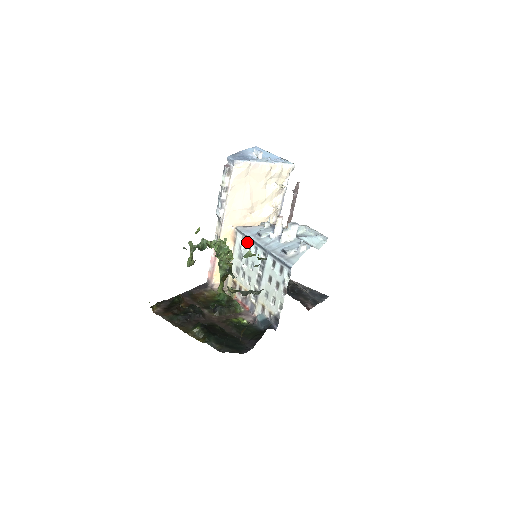
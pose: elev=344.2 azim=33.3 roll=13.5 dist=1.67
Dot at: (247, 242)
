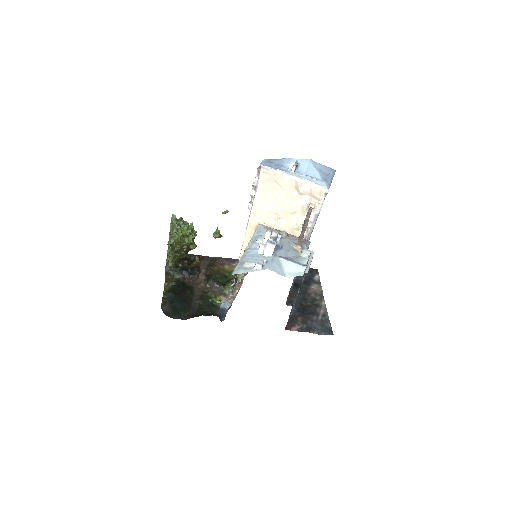
Dot at: occluded
